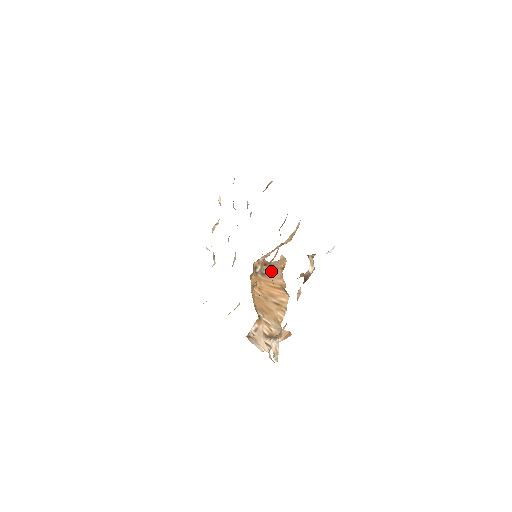
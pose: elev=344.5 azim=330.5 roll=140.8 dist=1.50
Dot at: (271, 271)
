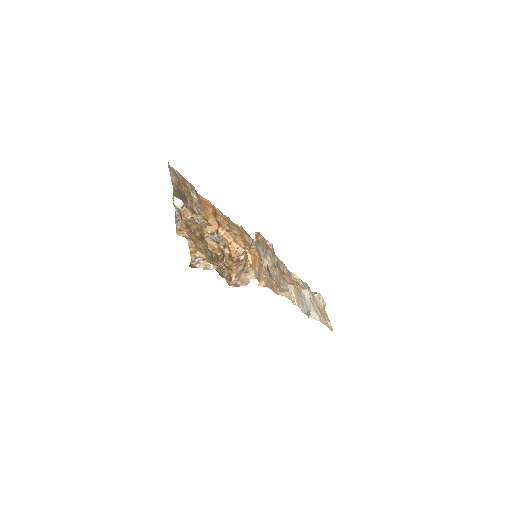
Dot at: occluded
